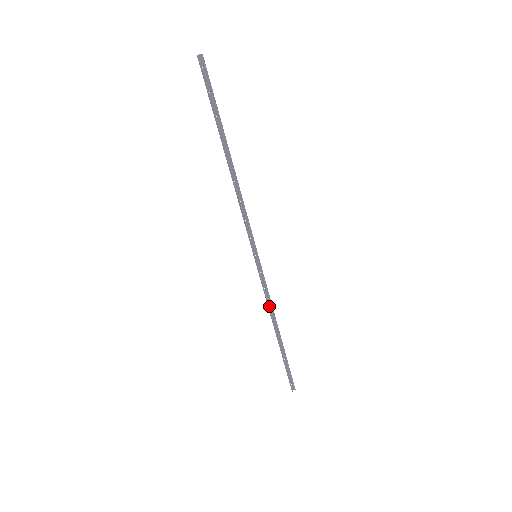
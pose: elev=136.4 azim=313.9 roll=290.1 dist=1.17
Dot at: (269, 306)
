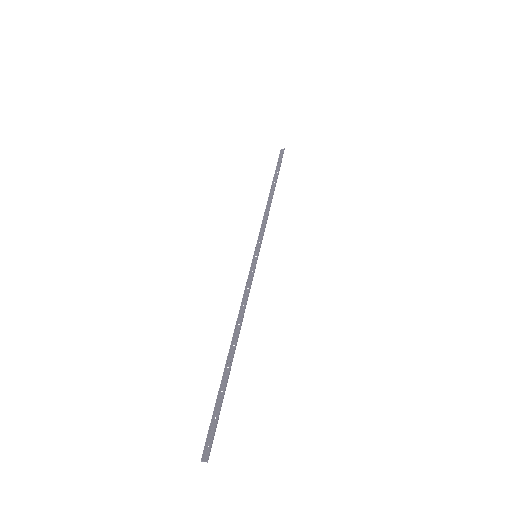
Dot at: (241, 306)
